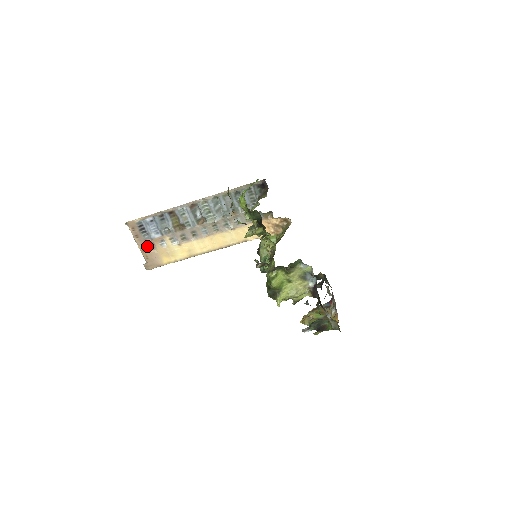
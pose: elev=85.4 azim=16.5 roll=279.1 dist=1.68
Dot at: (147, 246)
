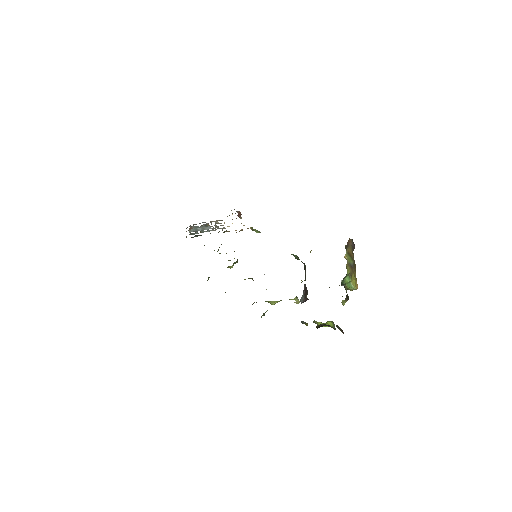
Dot at: occluded
